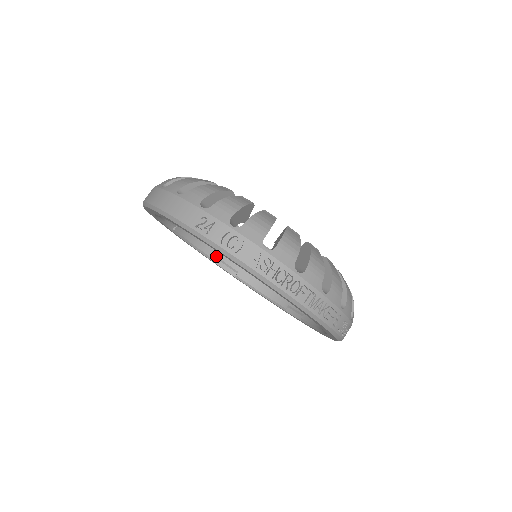
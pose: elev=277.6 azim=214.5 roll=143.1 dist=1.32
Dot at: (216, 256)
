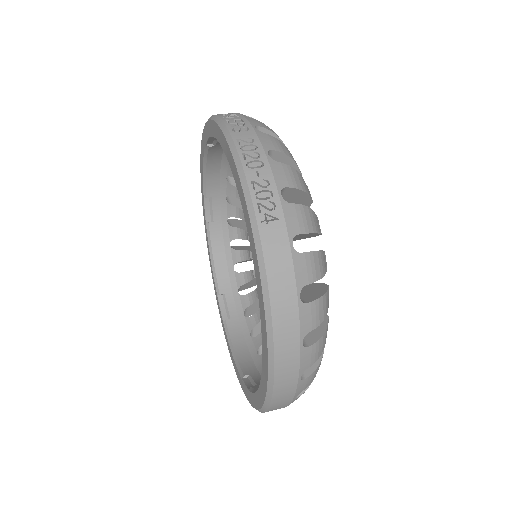
Dot at: (248, 371)
